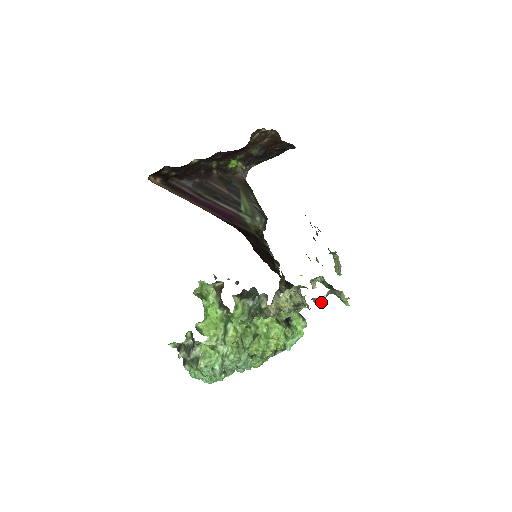
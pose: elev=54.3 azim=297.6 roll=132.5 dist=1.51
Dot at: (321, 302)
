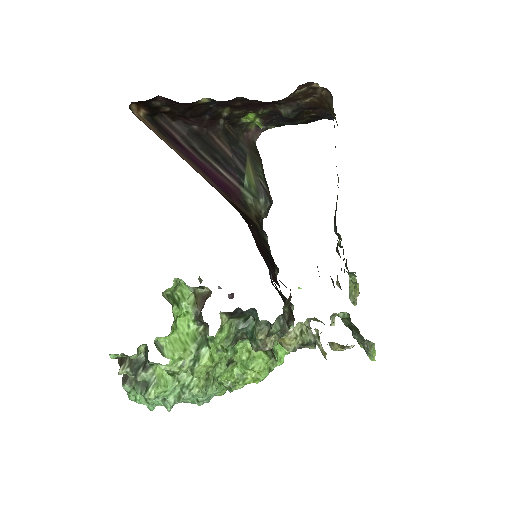
Dot at: (340, 349)
